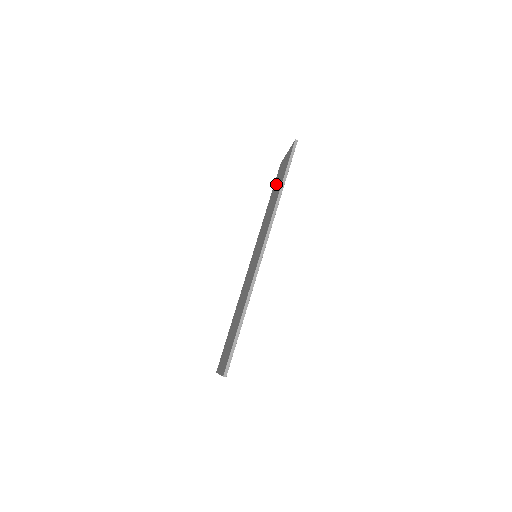
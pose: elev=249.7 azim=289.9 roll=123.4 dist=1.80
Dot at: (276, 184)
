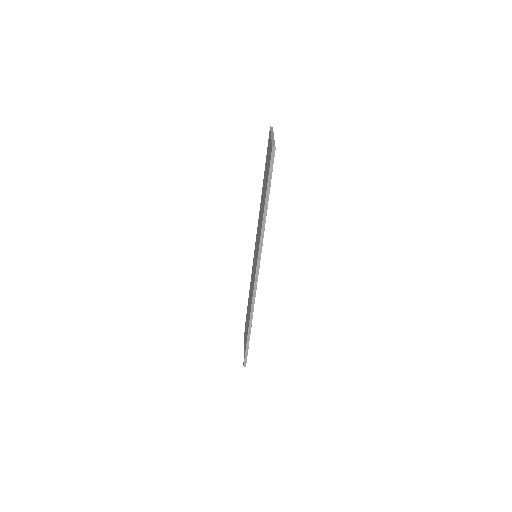
Dot at: occluded
